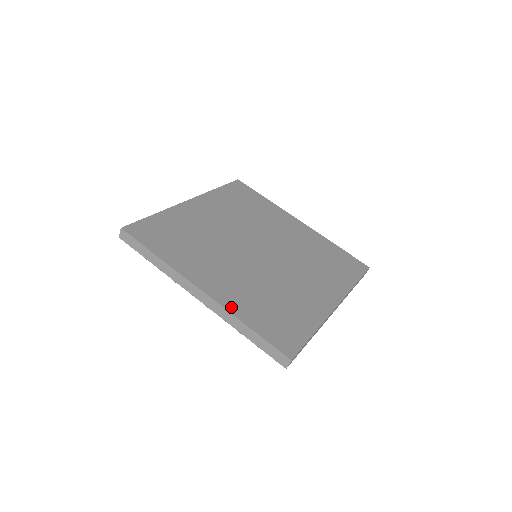
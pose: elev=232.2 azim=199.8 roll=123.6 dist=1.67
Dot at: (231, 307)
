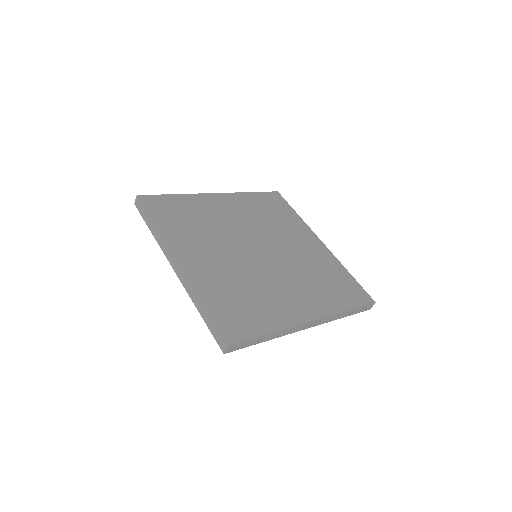
Dot at: (197, 284)
